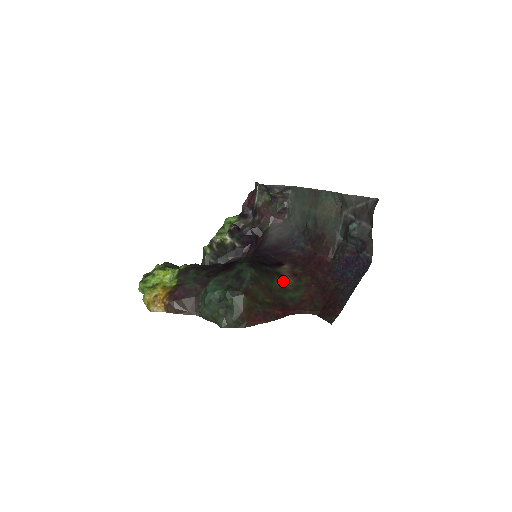
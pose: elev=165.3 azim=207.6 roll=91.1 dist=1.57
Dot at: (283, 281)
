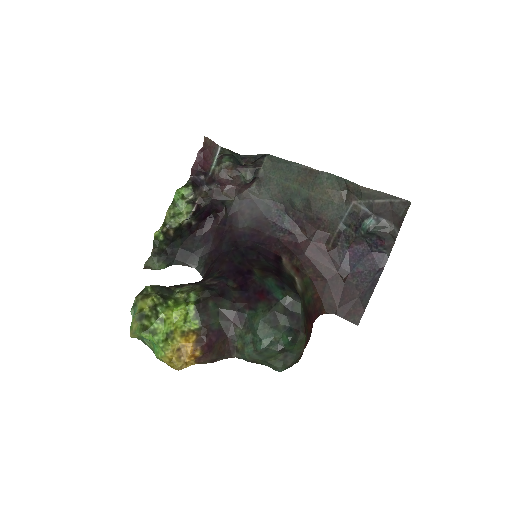
Dot at: (298, 285)
